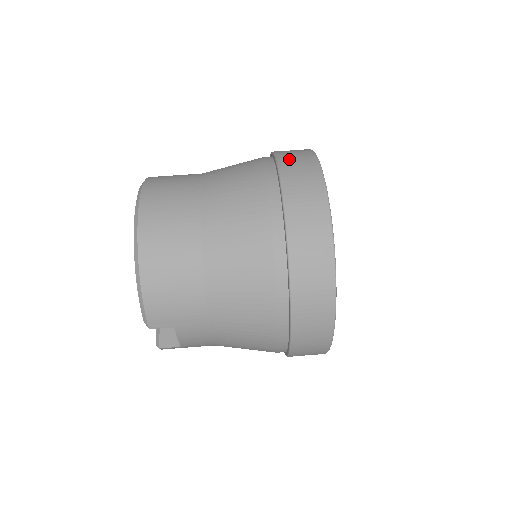
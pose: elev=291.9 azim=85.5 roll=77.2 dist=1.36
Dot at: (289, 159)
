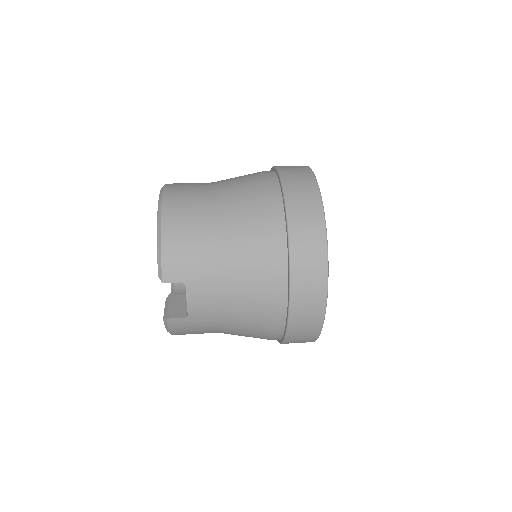
Dot at: occluded
